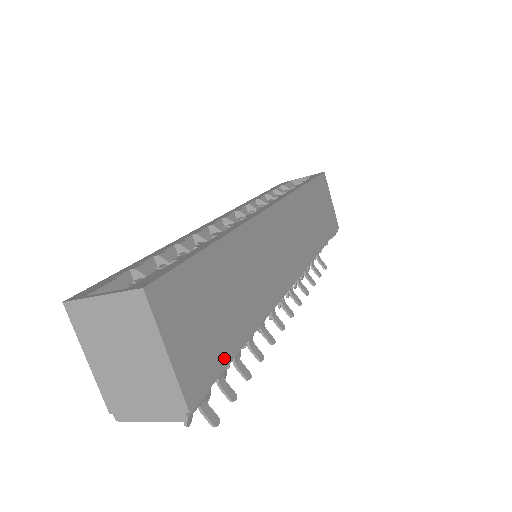
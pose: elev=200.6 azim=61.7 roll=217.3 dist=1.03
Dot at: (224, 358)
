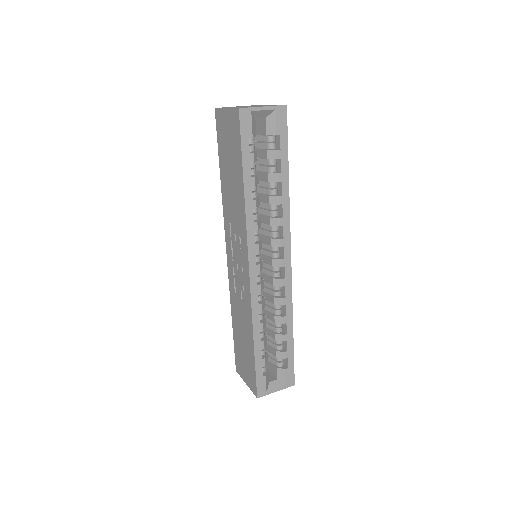
Dot at: occluded
